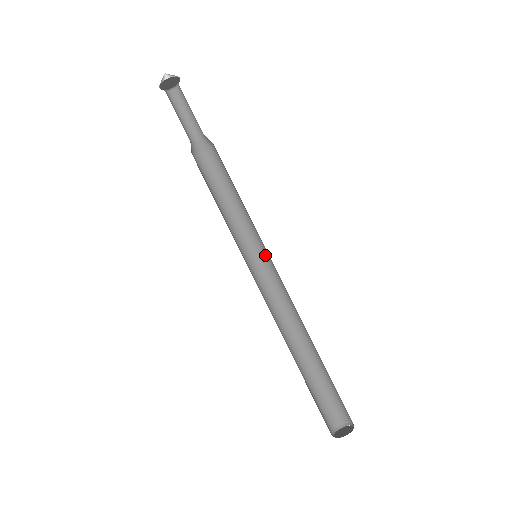
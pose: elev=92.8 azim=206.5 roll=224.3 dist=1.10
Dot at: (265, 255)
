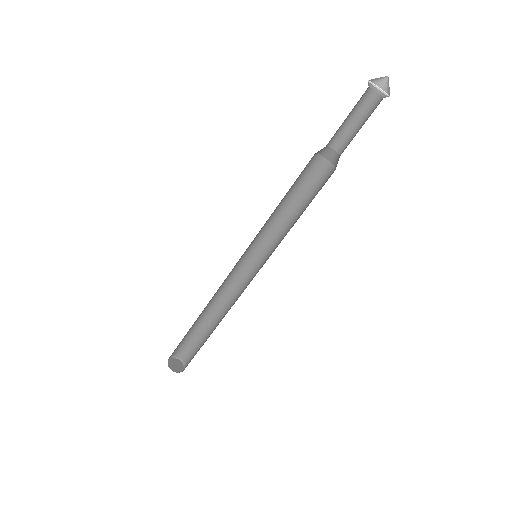
Dot at: (257, 253)
